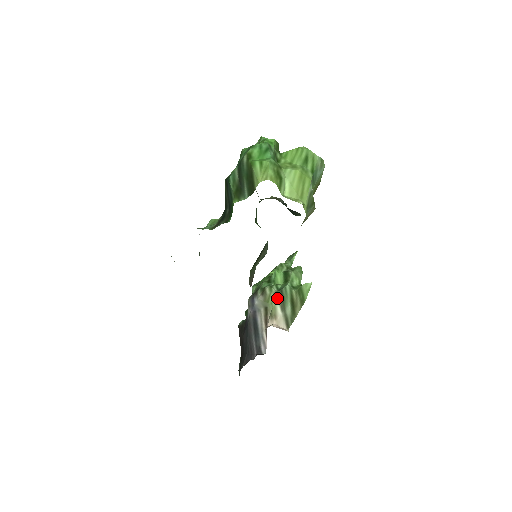
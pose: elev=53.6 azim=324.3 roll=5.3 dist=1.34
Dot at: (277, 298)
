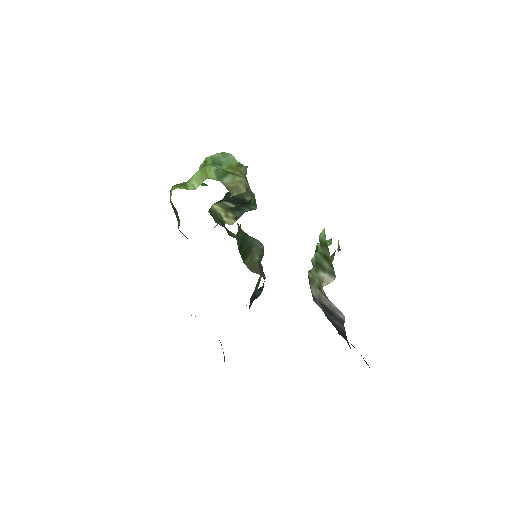
Dot at: (317, 270)
